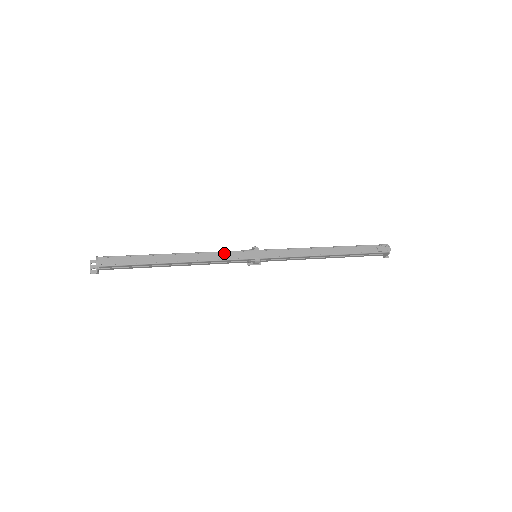
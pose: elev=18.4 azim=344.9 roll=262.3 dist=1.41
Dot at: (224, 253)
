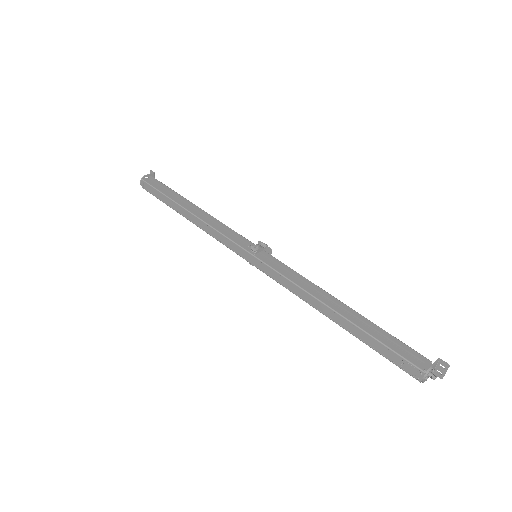
Dot at: (222, 236)
